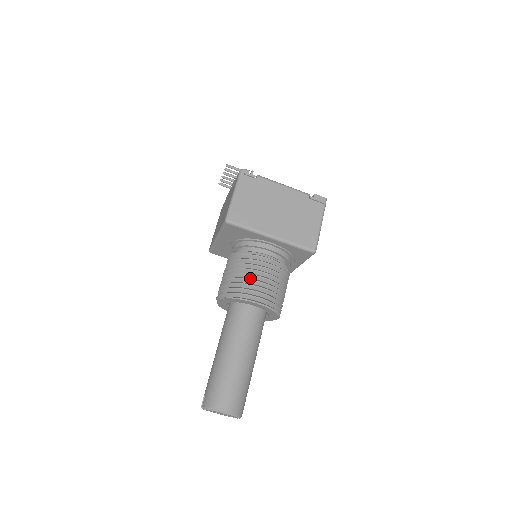
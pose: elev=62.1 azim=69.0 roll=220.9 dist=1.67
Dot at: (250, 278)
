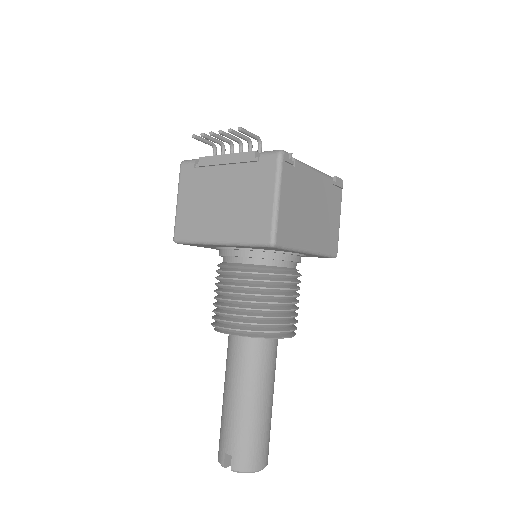
Dot at: (279, 306)
